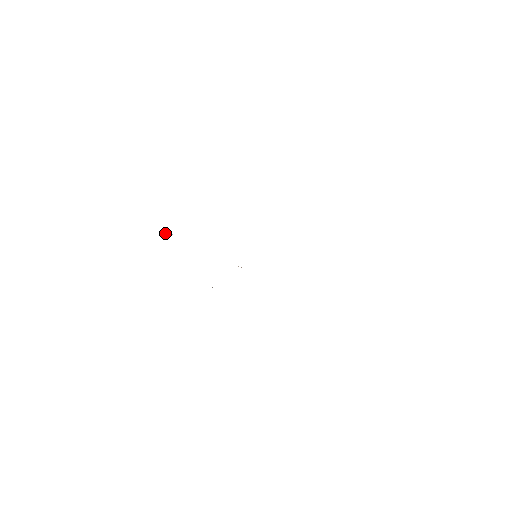
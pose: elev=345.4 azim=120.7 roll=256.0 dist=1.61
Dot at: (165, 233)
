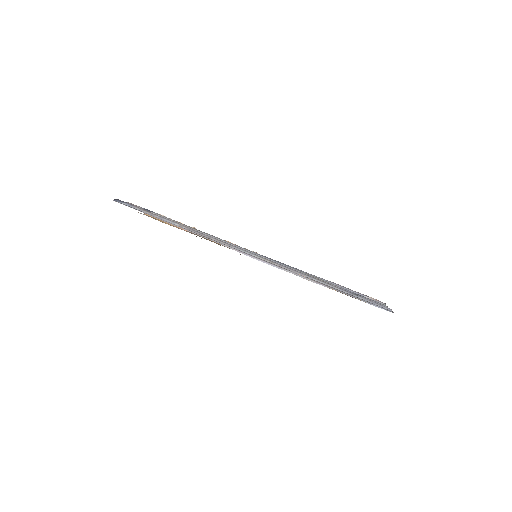
Dot at: occluded
